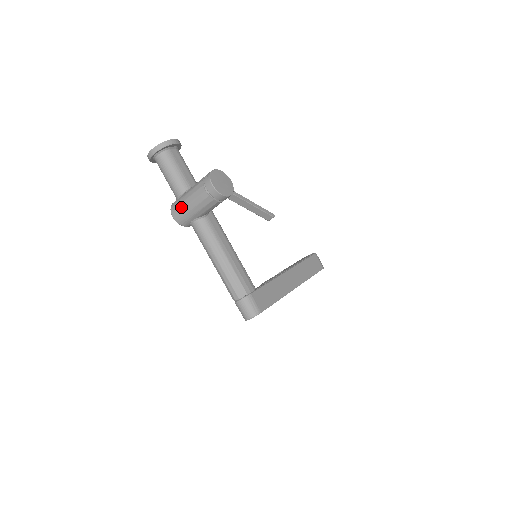
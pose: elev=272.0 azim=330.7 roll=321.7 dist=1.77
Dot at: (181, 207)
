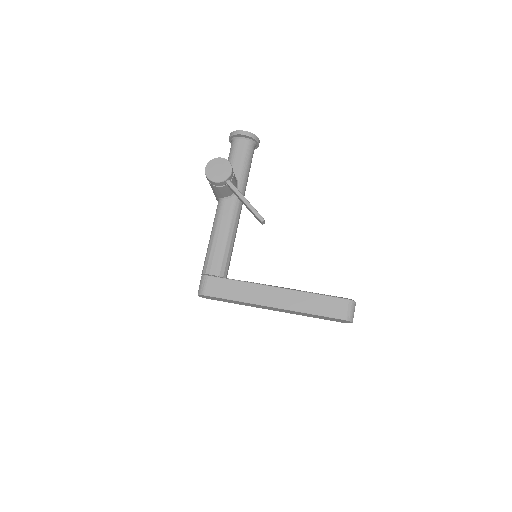
Dot at: occluded
